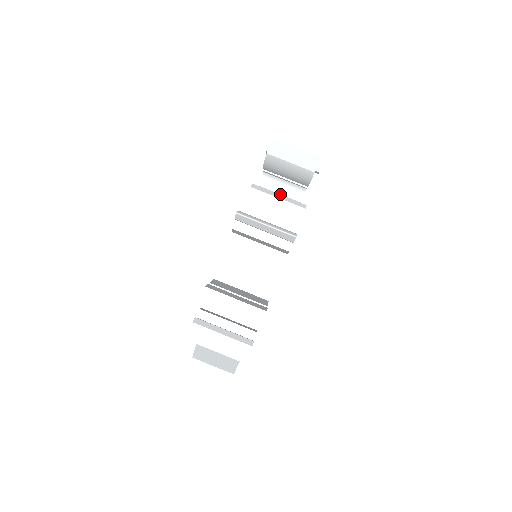
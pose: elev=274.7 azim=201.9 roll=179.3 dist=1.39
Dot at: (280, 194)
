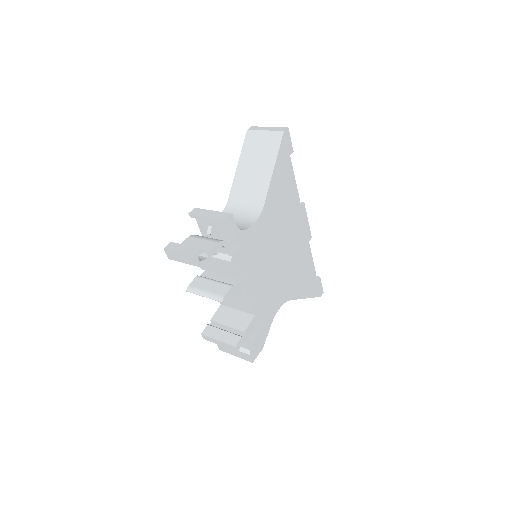
Dot at: occluded
